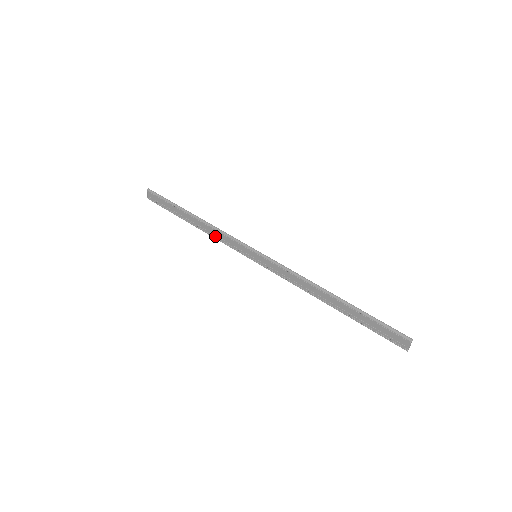
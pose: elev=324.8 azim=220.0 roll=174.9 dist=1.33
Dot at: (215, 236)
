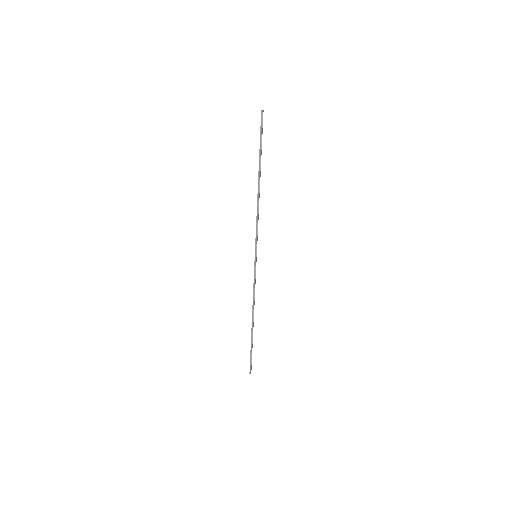
Dot at: occluded
